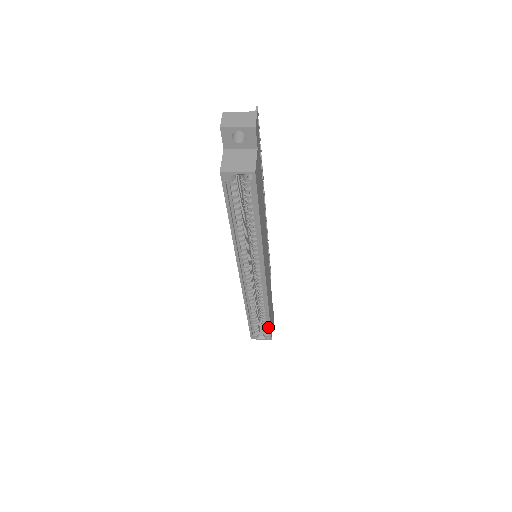
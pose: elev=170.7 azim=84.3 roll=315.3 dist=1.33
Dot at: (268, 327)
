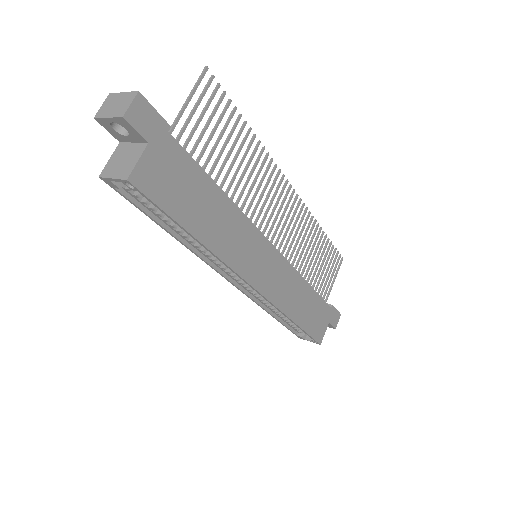
Dot at: (305, 333)
